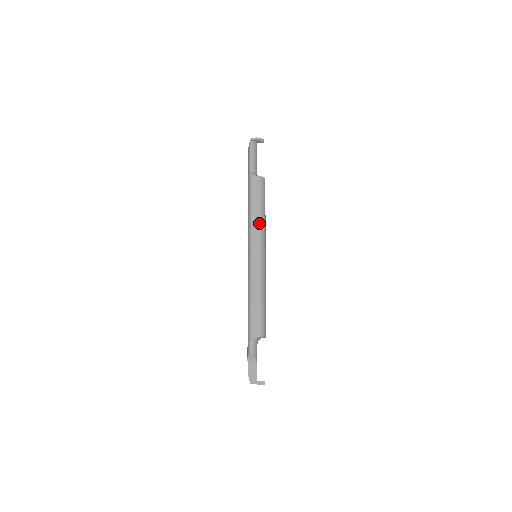
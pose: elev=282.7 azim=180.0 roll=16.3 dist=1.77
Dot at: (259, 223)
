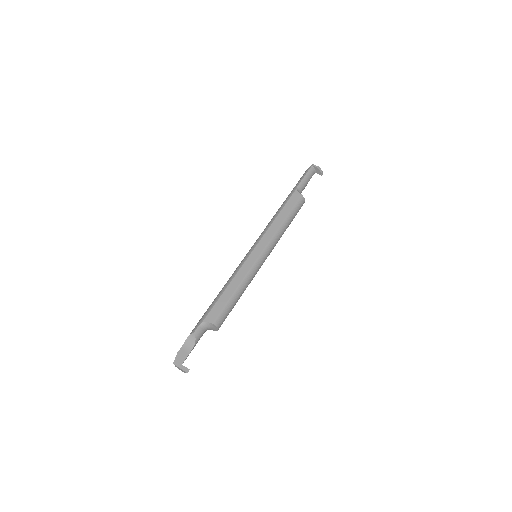
Dot at: (278, 230)
